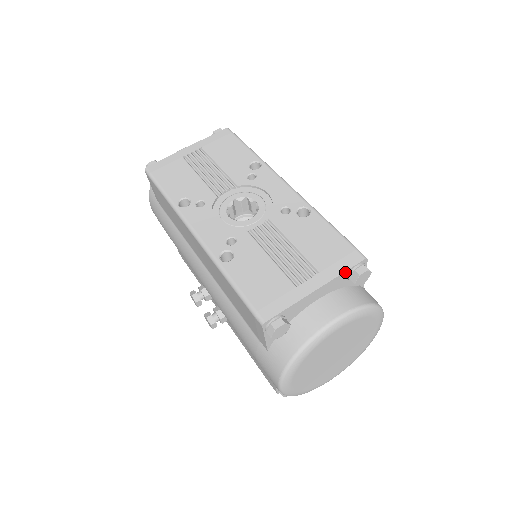
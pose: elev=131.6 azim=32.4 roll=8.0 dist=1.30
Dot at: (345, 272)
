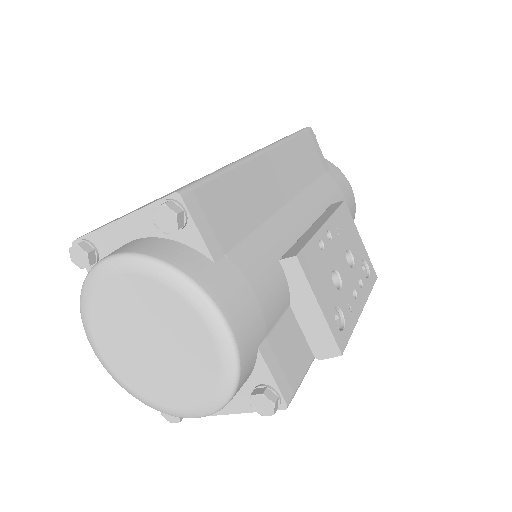
Dot at: (151, 206)
